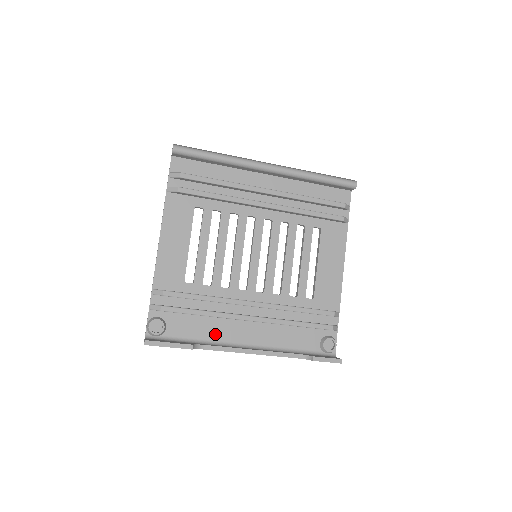
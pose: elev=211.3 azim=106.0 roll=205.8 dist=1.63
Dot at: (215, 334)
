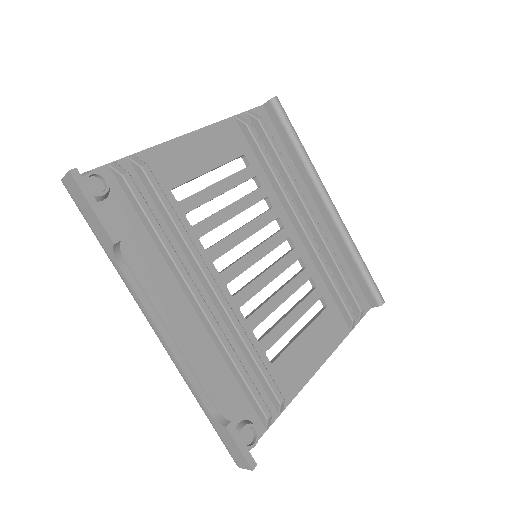
Dot at: (144, 273)
